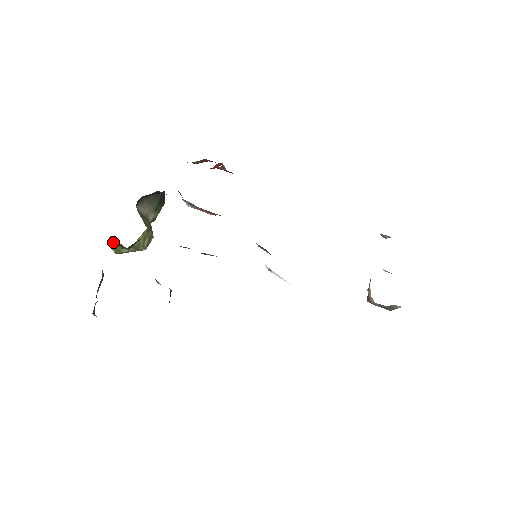
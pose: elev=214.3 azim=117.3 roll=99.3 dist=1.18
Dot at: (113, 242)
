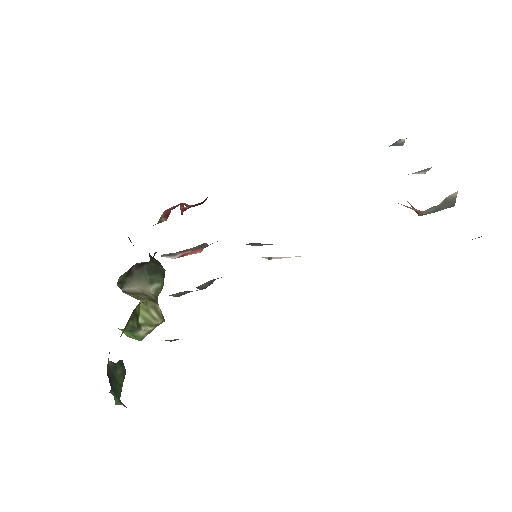
Dot at: (127, 332)
